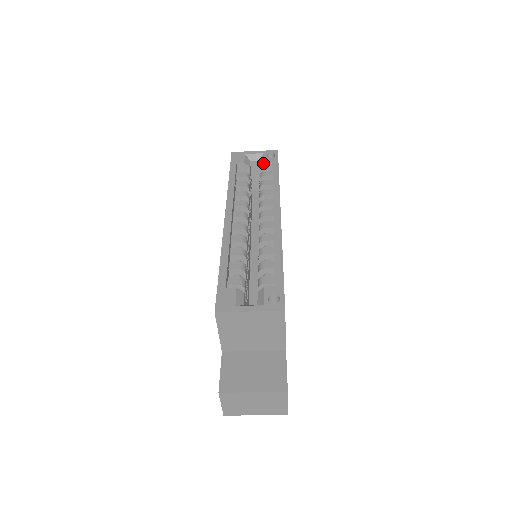
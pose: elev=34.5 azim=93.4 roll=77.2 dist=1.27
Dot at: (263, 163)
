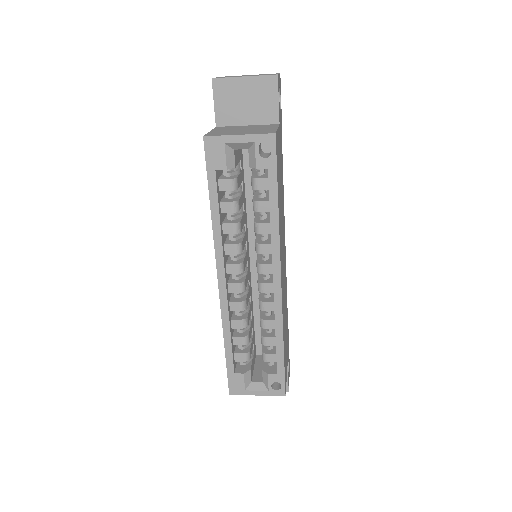
Dot at: occluded
